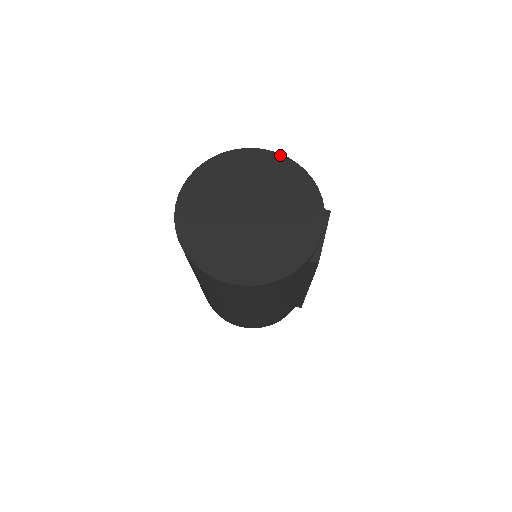
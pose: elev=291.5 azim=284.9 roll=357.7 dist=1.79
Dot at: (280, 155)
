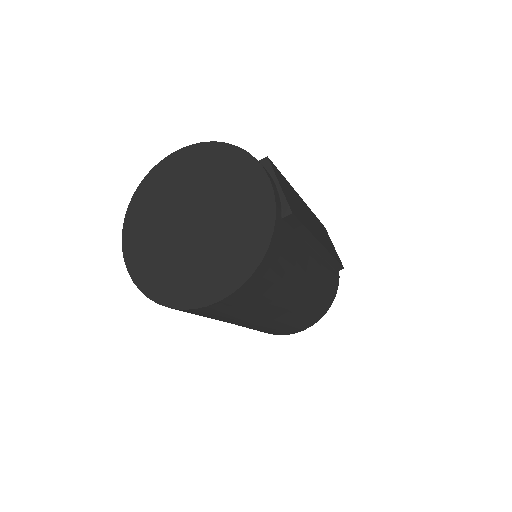
Dot at: (184, 149)
